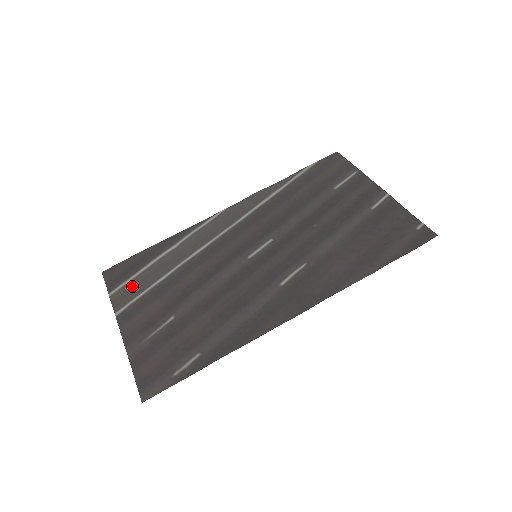
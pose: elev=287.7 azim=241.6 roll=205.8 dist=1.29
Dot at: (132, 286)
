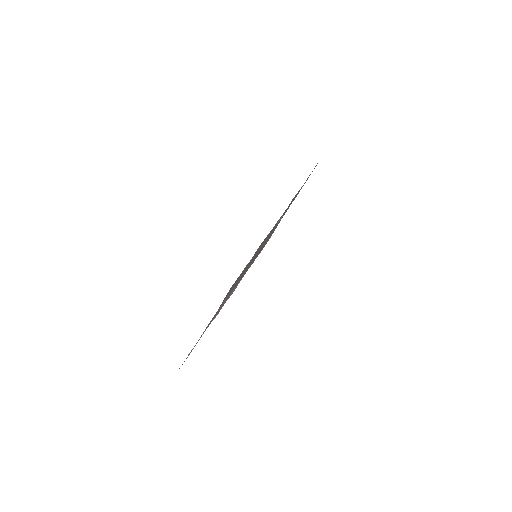
Dot at: occluded
